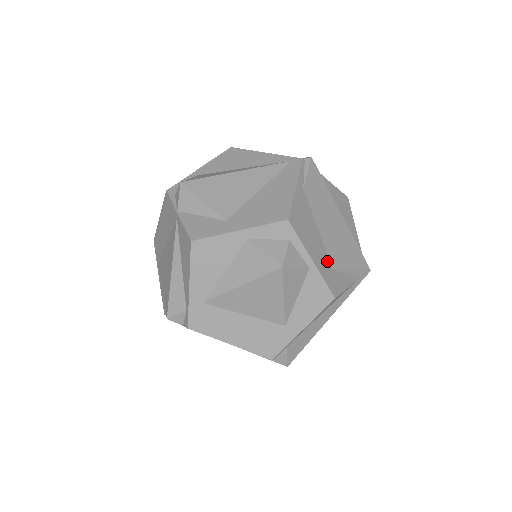
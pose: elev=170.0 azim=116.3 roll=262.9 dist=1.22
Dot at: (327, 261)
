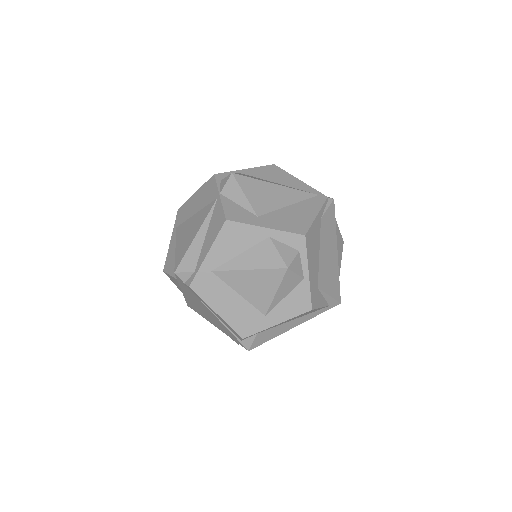
Dot at: (317, 280)
